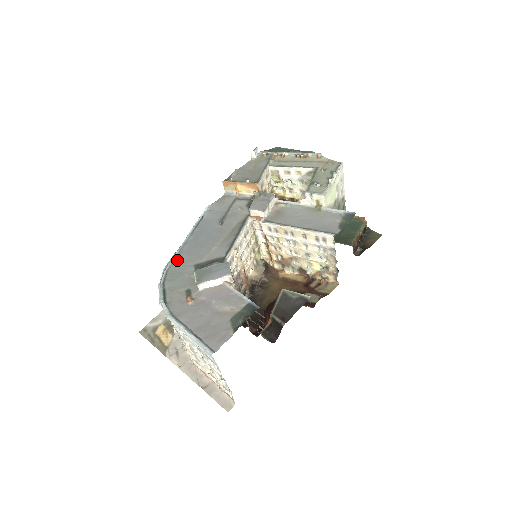
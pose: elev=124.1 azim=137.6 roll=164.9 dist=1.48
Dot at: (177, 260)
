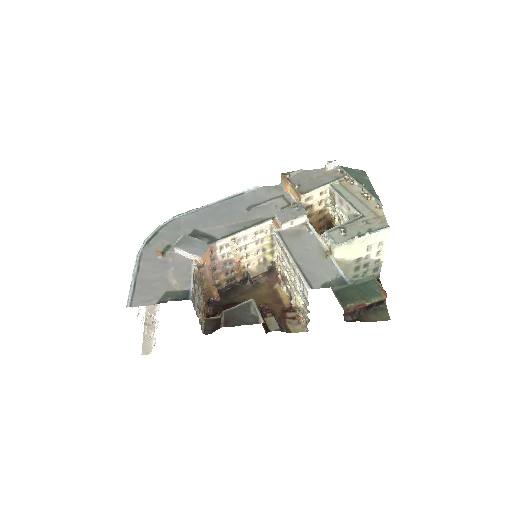
Dot at: (189, 216)
